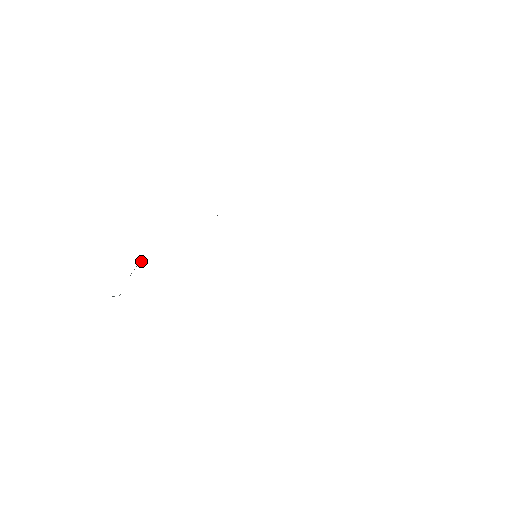
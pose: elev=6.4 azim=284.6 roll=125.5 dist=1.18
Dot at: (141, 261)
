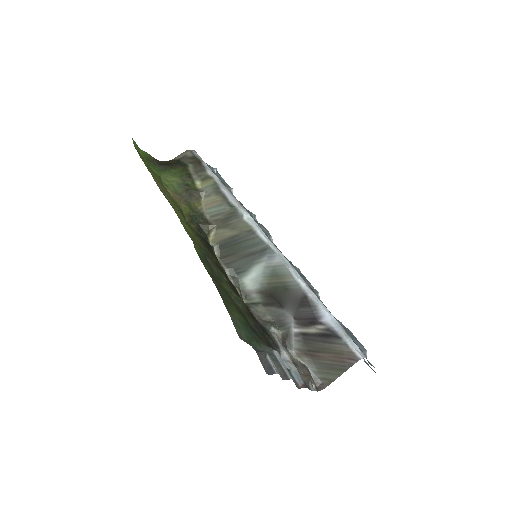
Dot at: (215, 169)
